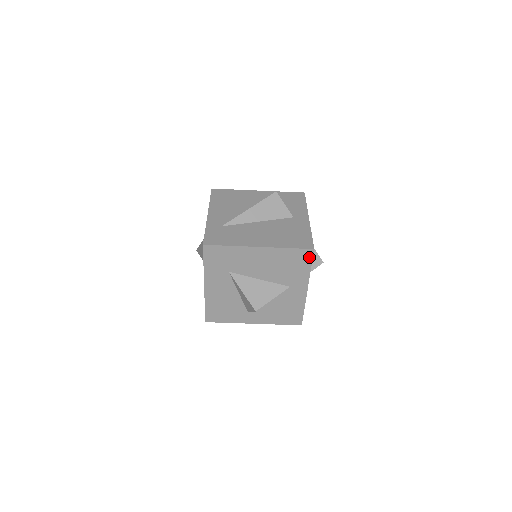
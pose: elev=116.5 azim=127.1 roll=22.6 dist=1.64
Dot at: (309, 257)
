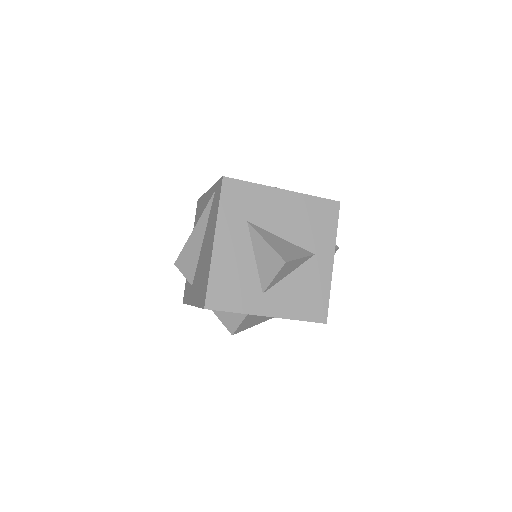
Dot at: (335, 212)
